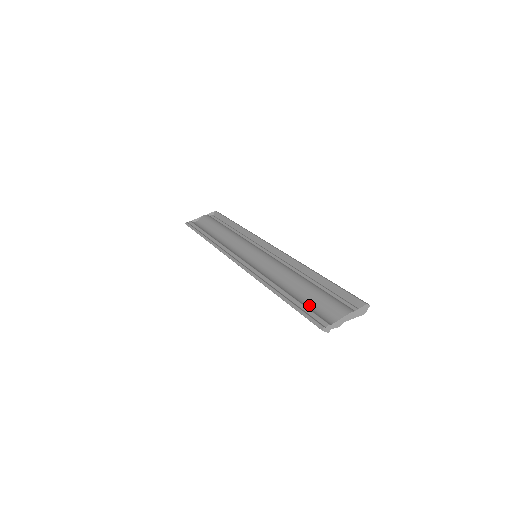
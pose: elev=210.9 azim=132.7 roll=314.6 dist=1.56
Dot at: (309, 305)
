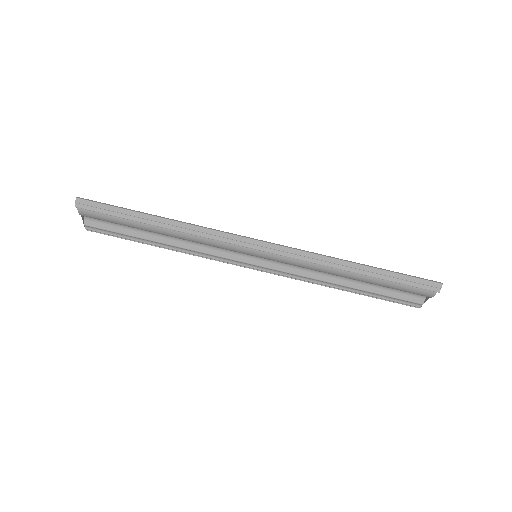
Dot at: (391, 282)
